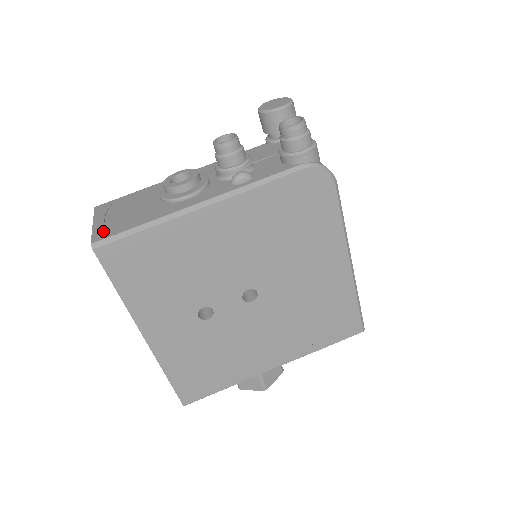
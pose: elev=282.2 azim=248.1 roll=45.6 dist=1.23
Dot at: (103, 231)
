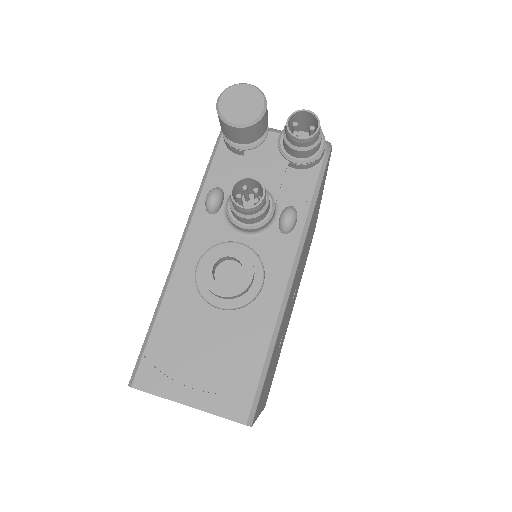
Dot at: (228, 401)
